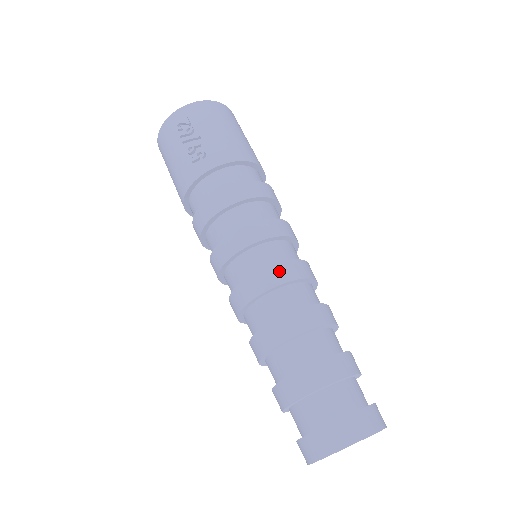
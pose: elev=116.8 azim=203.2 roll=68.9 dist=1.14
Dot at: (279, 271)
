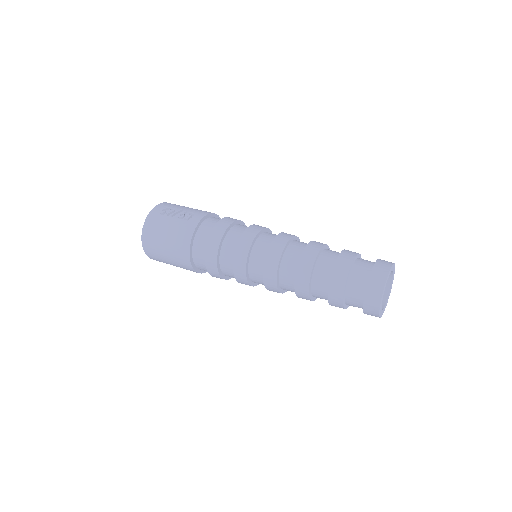
Dot at: (285, 234)
